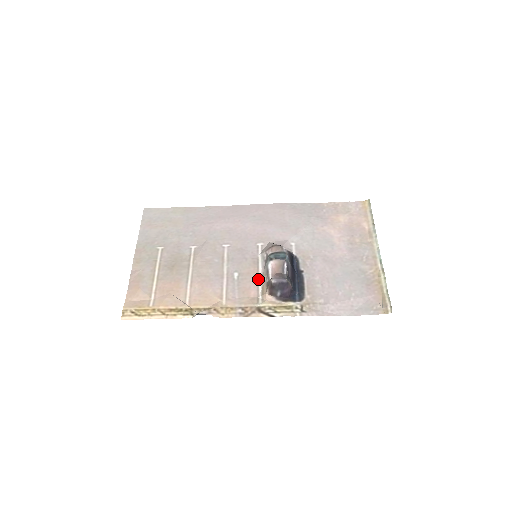
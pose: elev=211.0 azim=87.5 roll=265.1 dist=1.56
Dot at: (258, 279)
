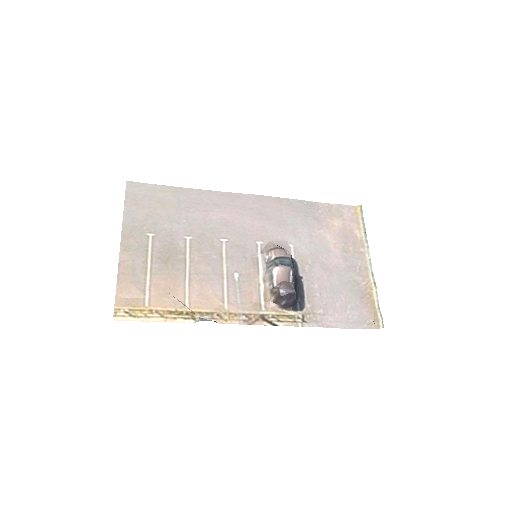
Dot at: (259, 282)
